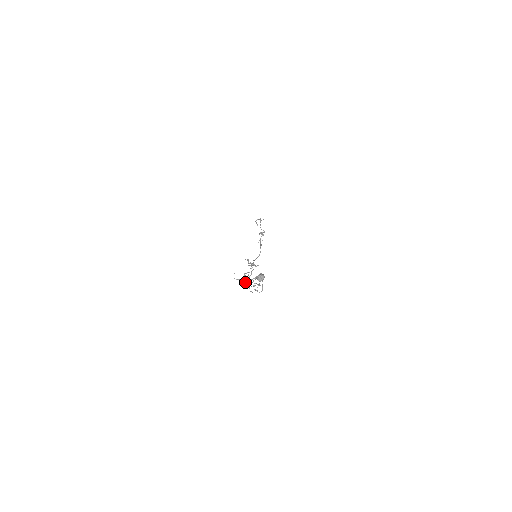
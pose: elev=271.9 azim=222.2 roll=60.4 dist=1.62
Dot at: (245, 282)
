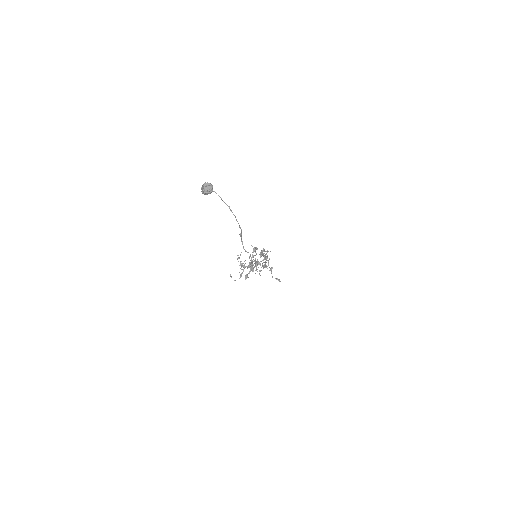
Dot at: (249, 271)
